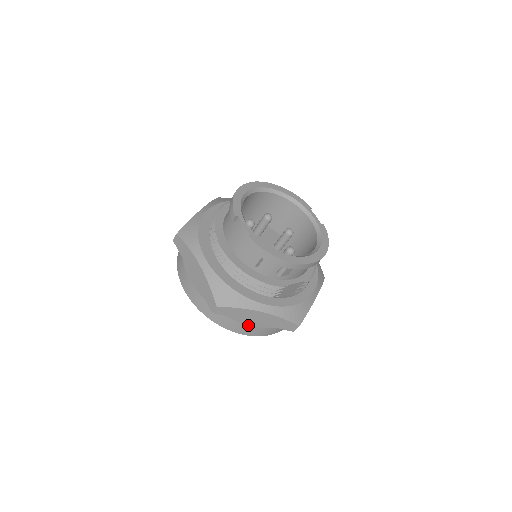
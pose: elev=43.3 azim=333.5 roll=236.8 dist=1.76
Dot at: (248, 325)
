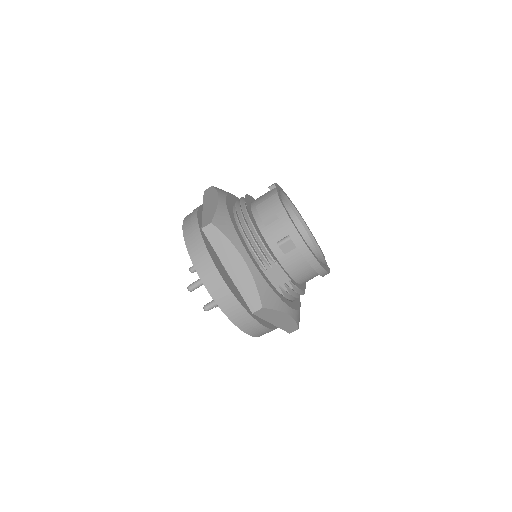
Dot at: (218, 272)
